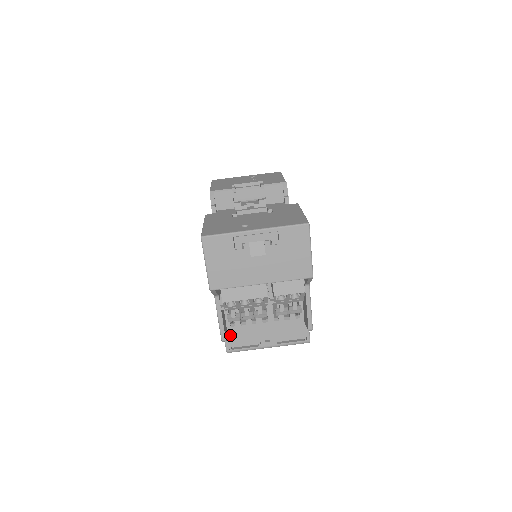
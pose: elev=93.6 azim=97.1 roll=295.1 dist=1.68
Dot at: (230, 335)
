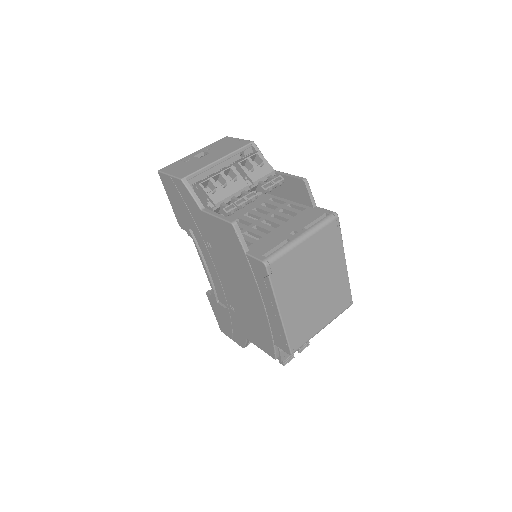
Dot at: (254, 251)
